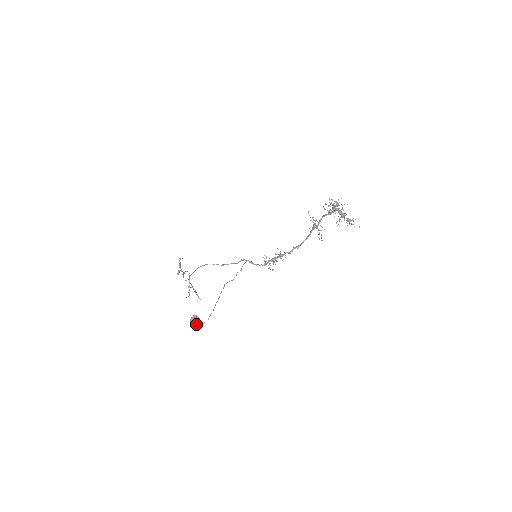
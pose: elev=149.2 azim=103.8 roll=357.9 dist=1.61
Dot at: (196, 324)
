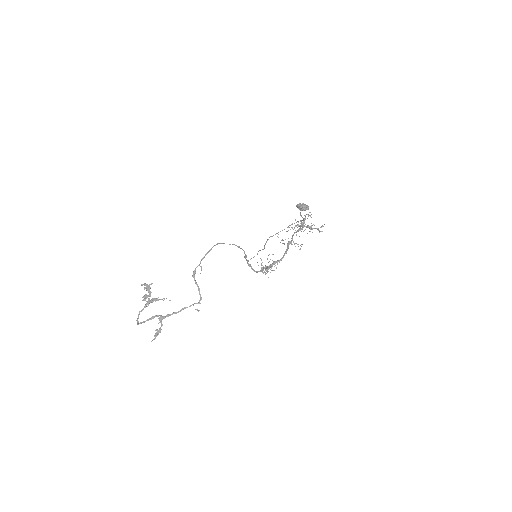
Dot at: (306, 208)
